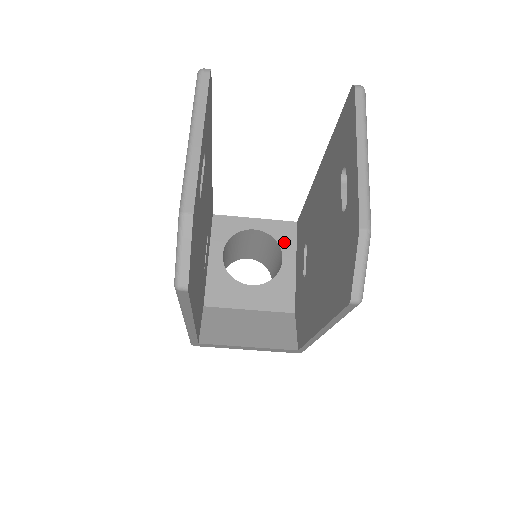
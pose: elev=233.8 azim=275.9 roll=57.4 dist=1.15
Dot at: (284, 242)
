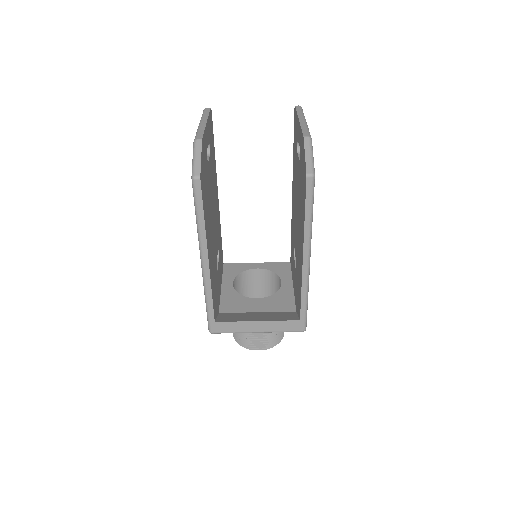
Dot at: (281, 273)
